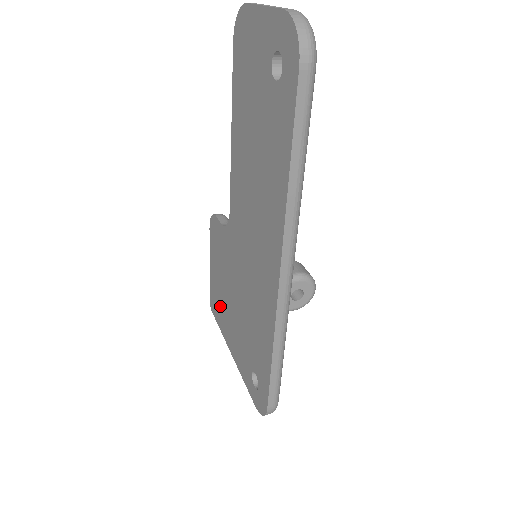
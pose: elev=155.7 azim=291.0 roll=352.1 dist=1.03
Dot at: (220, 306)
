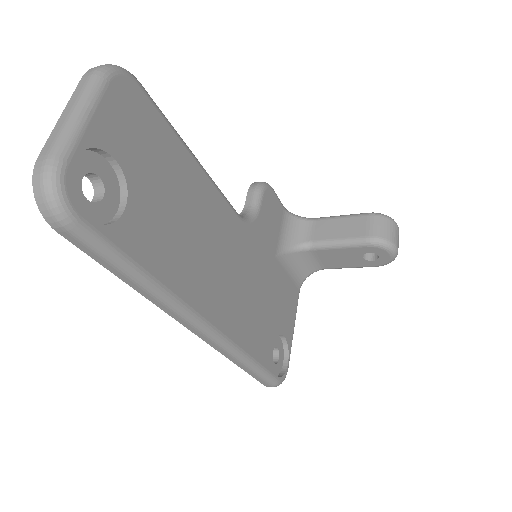
Dot at: occluded
